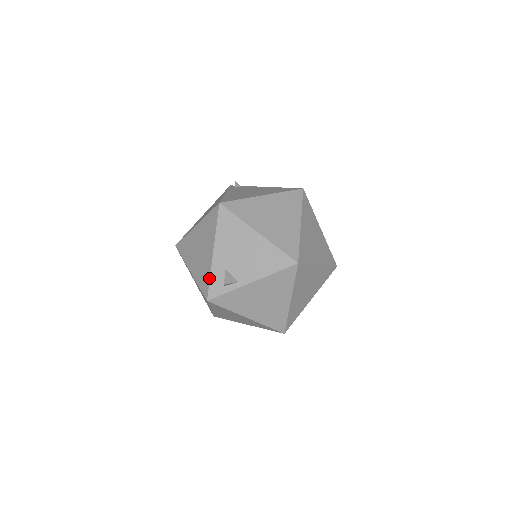
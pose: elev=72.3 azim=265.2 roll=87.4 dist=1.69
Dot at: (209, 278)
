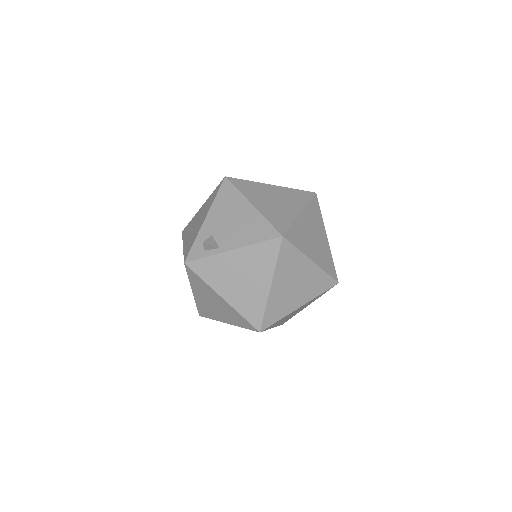
Dot at: (193, 242)
